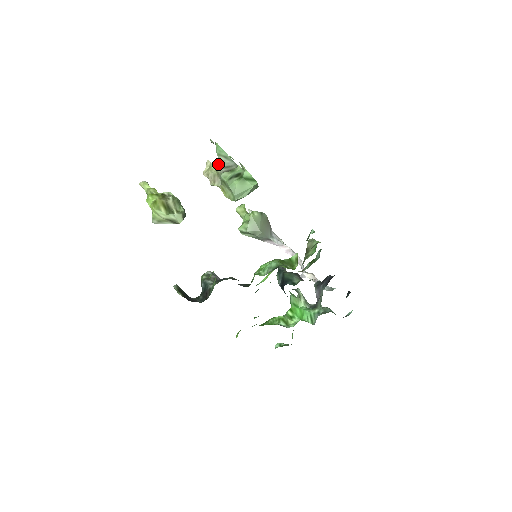
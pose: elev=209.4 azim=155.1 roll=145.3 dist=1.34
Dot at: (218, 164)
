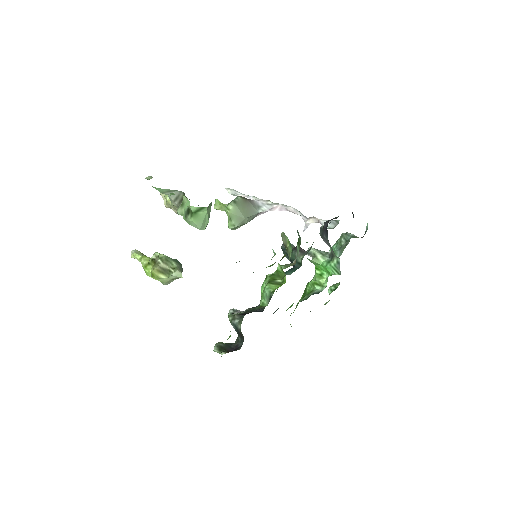
Dot at: occluded
